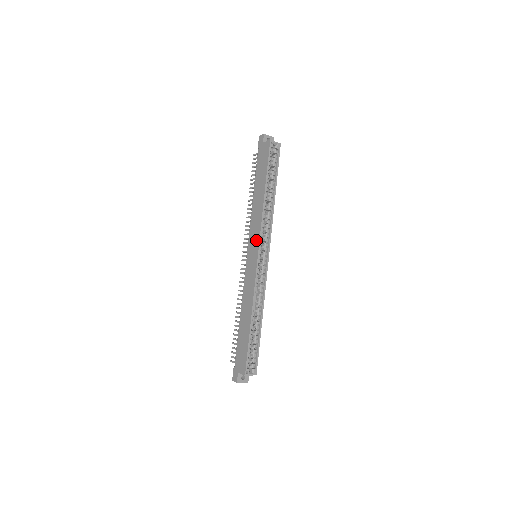
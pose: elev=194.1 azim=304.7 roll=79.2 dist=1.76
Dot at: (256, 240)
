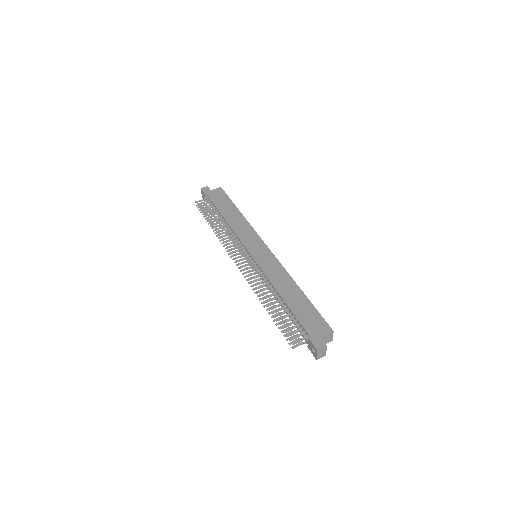
Dot at: (256, 239)
